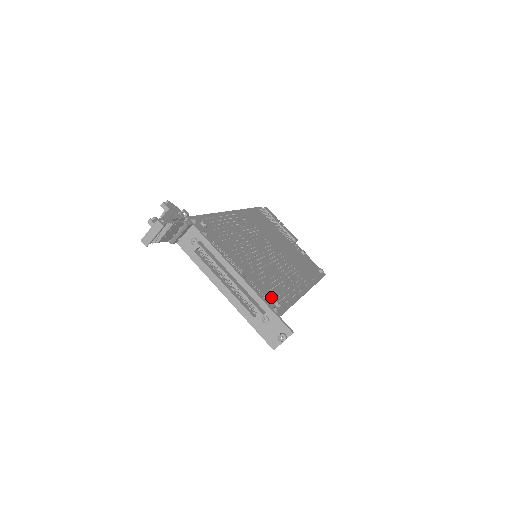
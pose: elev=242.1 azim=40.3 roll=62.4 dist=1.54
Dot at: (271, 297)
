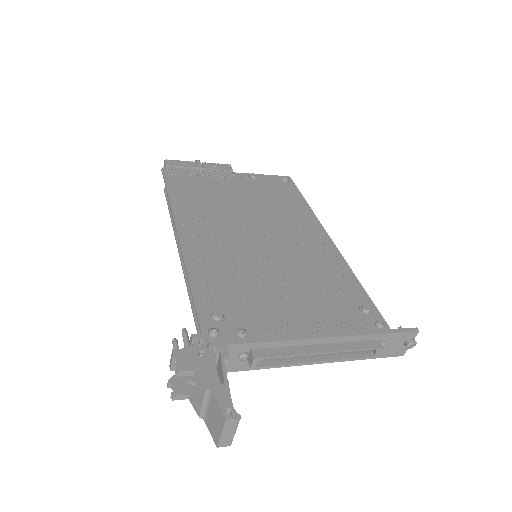
Dot at: (353, 309)
